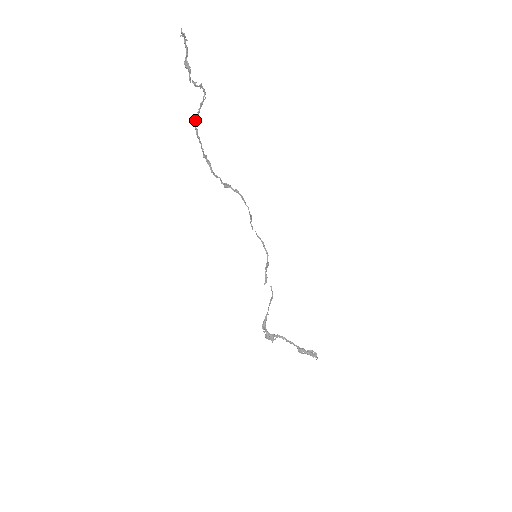
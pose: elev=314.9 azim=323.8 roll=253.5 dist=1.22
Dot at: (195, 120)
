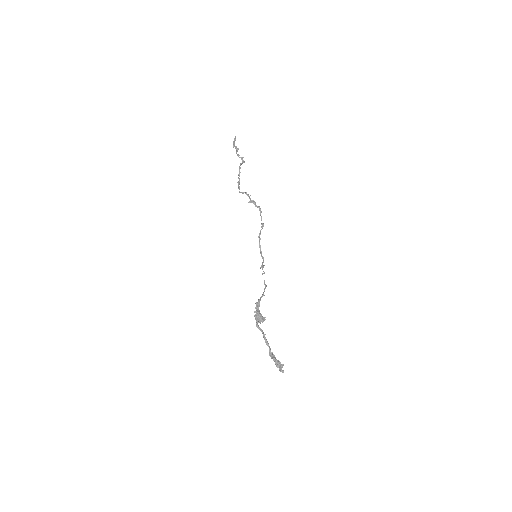
Dot at: (241, 163)
